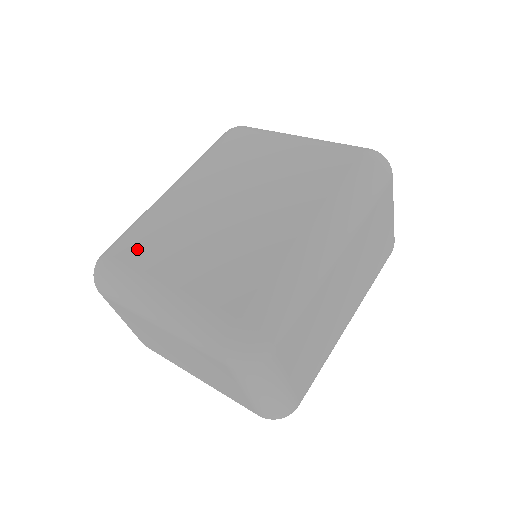
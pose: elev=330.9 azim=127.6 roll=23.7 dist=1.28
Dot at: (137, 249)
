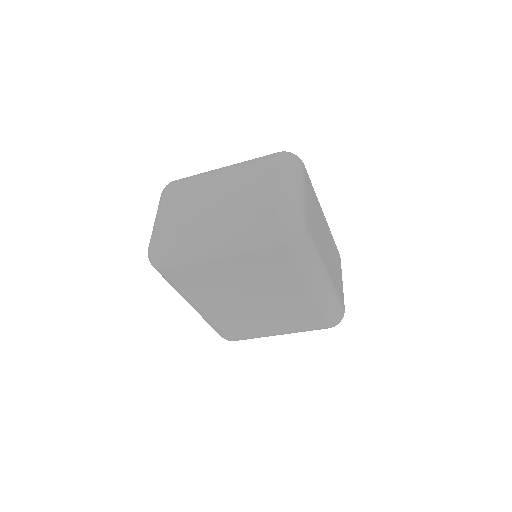
Dot at: occluded
